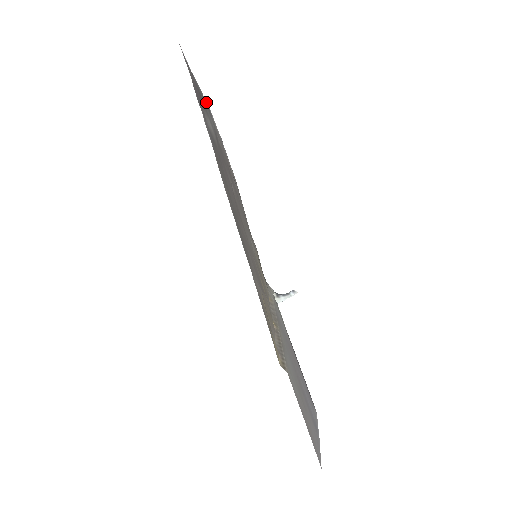
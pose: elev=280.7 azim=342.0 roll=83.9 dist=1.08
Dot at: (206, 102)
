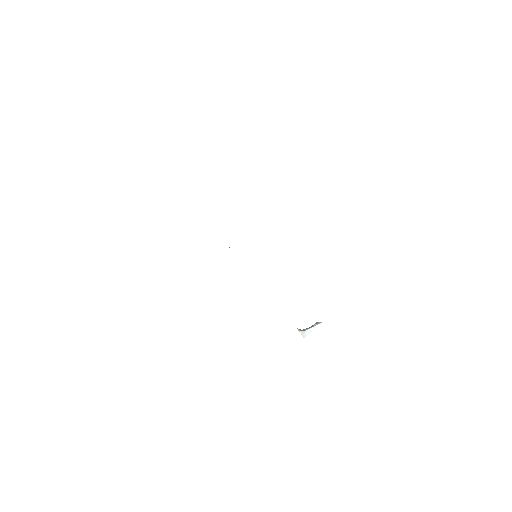
Dot at: occluded
